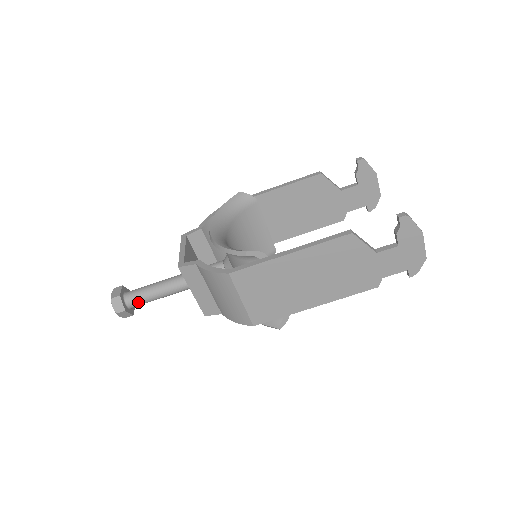
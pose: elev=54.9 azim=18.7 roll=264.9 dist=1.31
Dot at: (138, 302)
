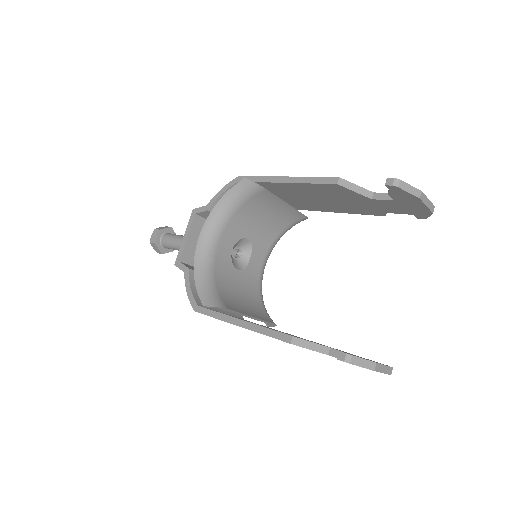
Dot at: occluded
